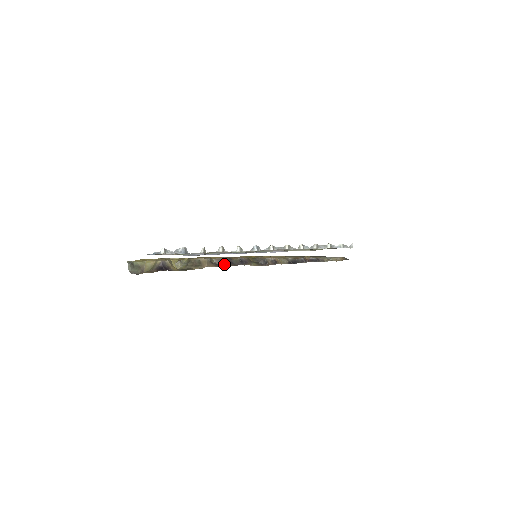
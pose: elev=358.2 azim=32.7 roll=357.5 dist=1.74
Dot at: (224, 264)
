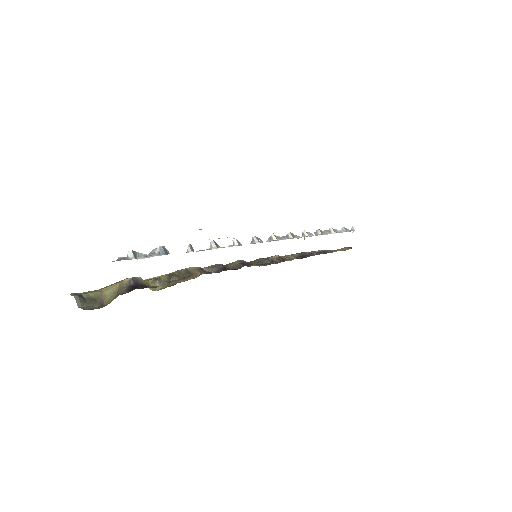
Dot at: (222, 269)
